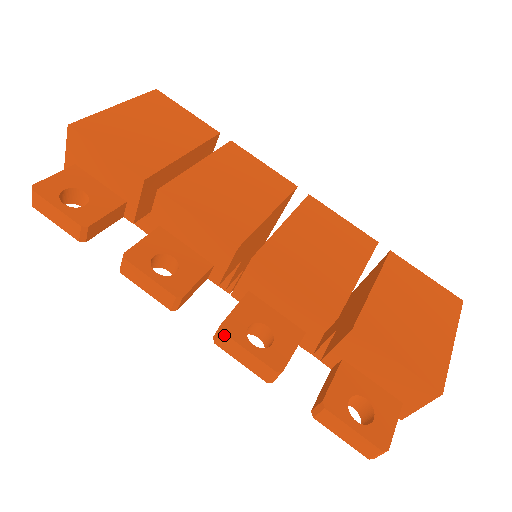
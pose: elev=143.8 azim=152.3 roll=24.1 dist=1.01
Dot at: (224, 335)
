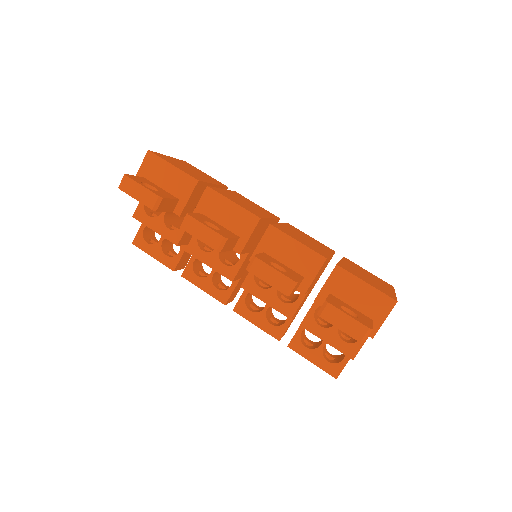
Dot at: (257, 260)
